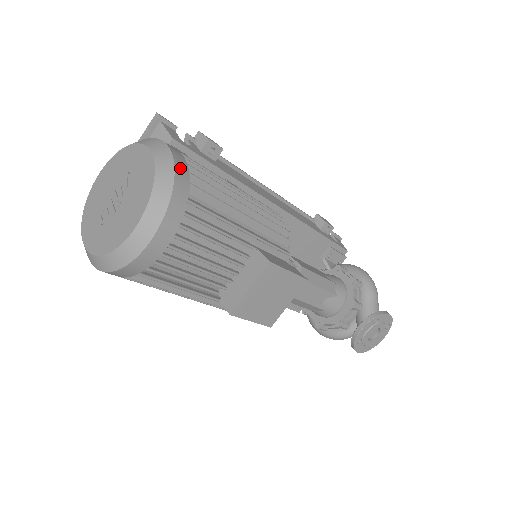
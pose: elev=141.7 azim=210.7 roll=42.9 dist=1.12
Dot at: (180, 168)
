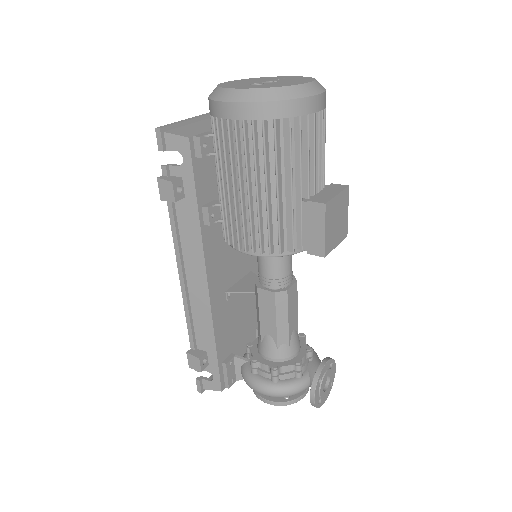
Dot at: occluded
